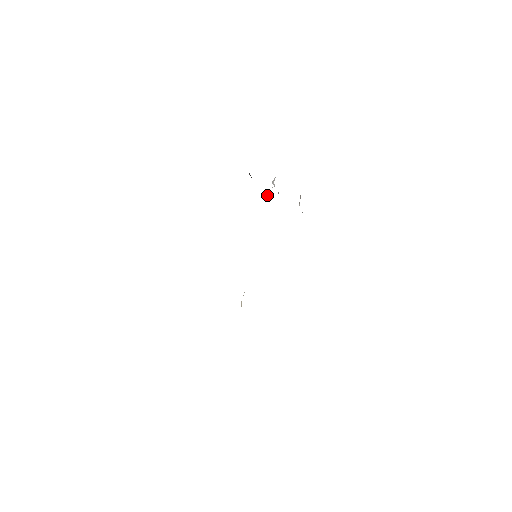
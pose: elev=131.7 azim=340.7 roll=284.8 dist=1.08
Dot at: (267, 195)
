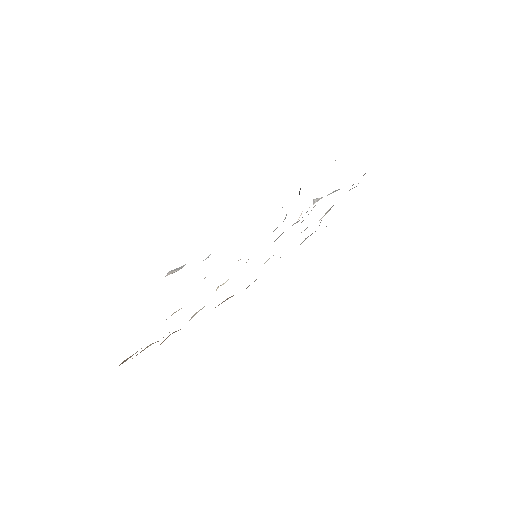
Dot at: (301, 213)
